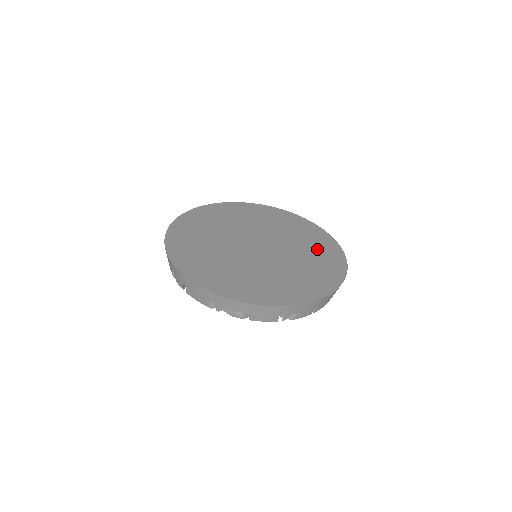
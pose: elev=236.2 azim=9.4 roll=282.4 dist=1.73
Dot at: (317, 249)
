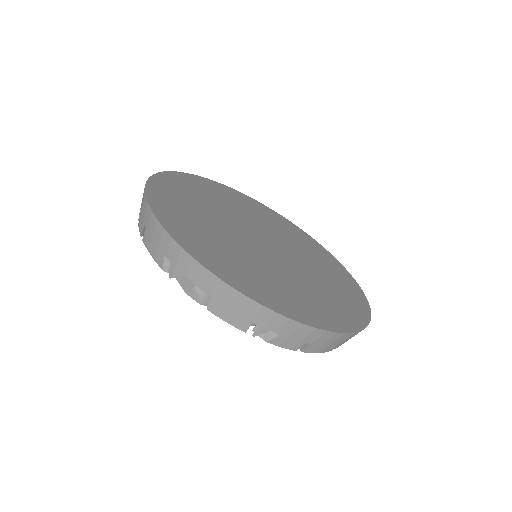
Dot at: (337, 286)
